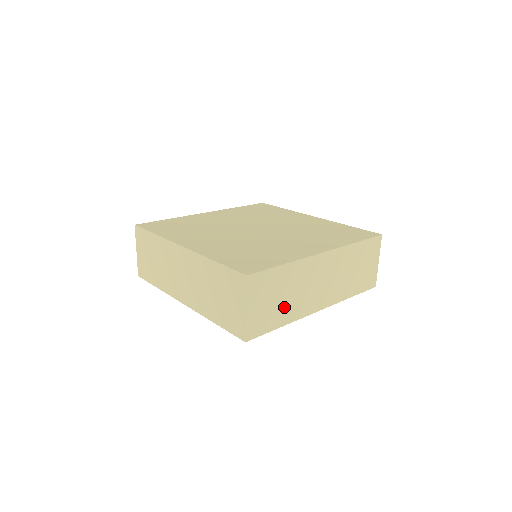
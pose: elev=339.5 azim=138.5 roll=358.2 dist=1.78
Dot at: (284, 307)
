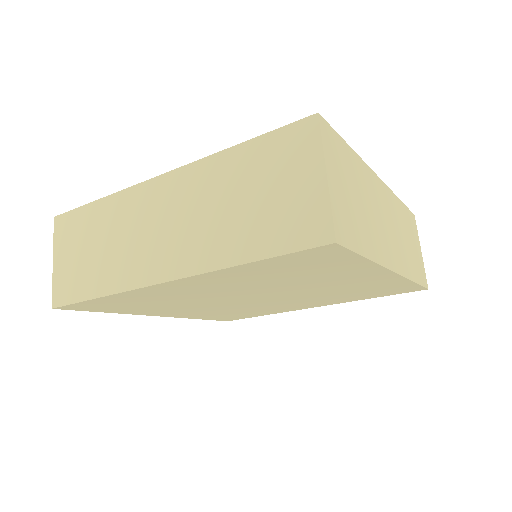
Dot at: (364, 224)
